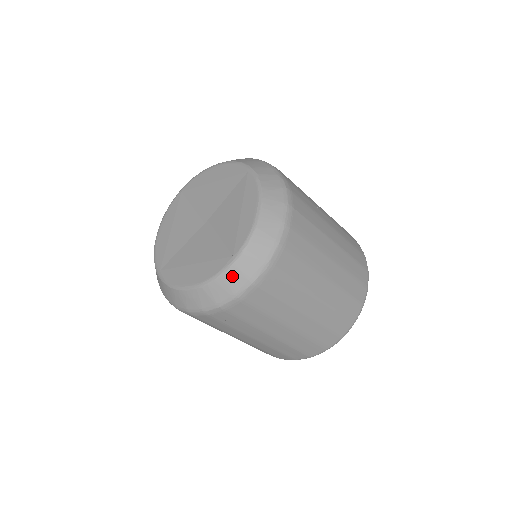
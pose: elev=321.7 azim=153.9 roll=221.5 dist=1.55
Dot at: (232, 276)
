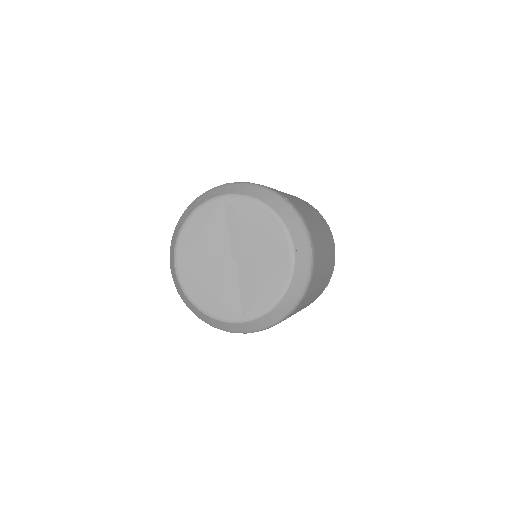
Dot at: (235, 326)
